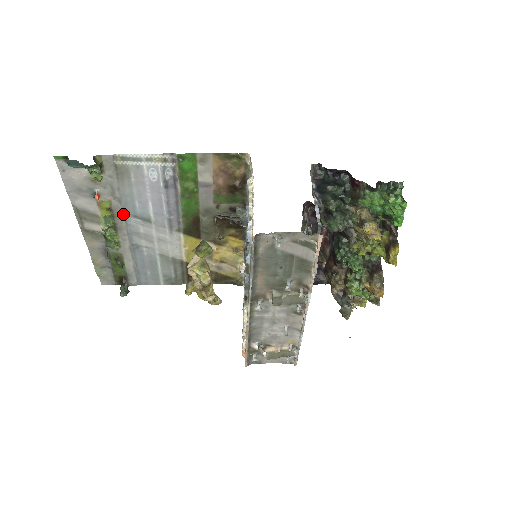
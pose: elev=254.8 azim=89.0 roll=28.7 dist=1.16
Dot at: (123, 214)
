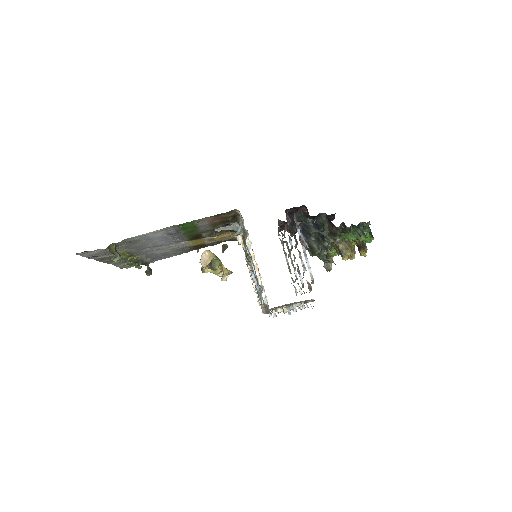
Dot at: (137, 250)
